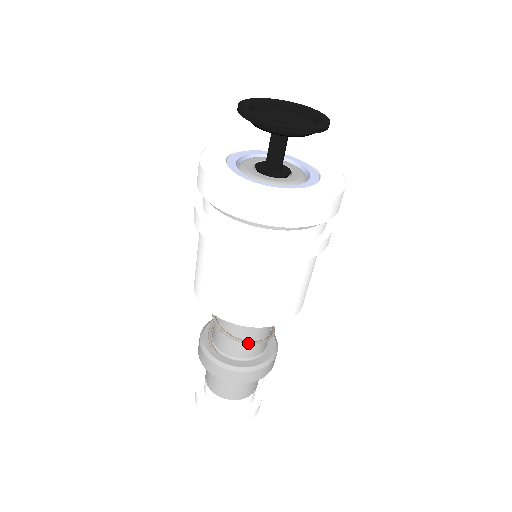
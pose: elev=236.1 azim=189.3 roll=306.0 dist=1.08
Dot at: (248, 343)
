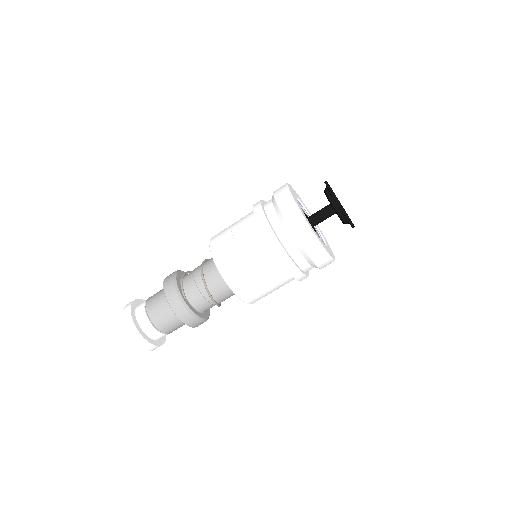
Dot at: (217, 305)
